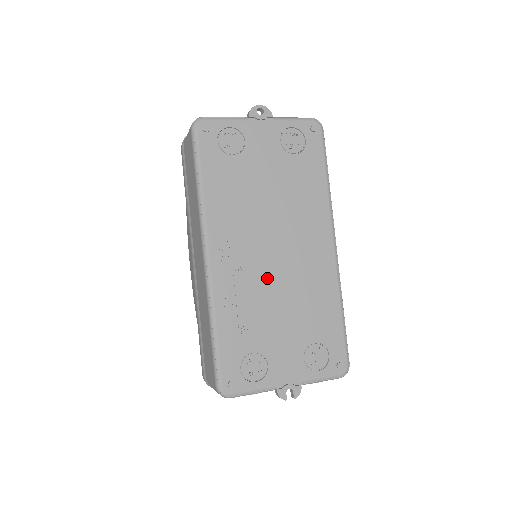
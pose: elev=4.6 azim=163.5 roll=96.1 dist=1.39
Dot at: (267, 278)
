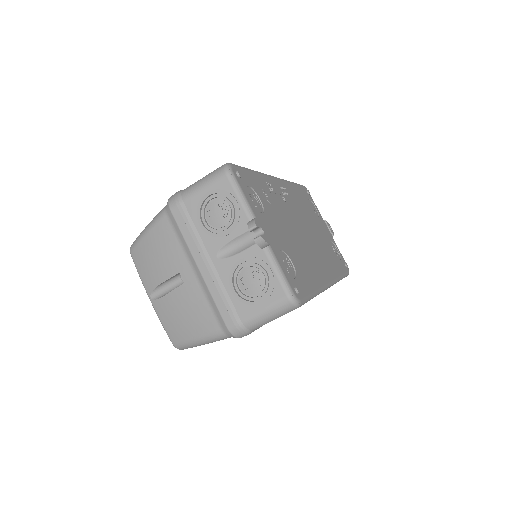
Dot at: (293, 221)
